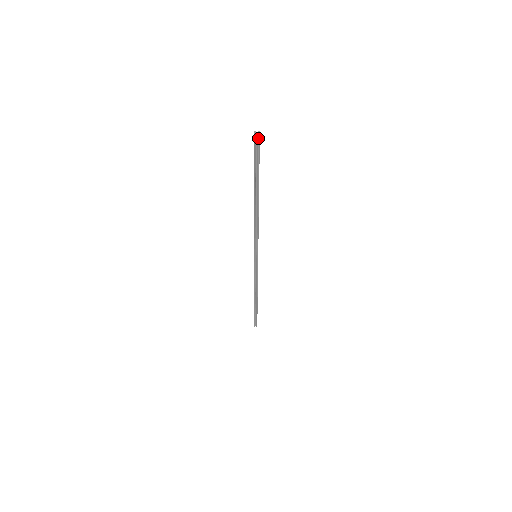
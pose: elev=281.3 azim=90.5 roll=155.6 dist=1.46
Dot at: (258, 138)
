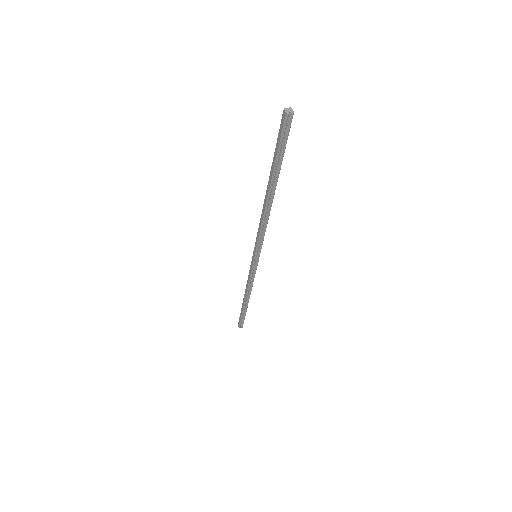
Dot at: (291, 116)
